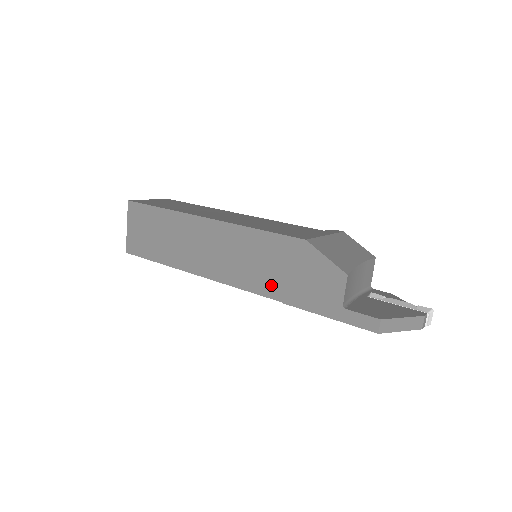
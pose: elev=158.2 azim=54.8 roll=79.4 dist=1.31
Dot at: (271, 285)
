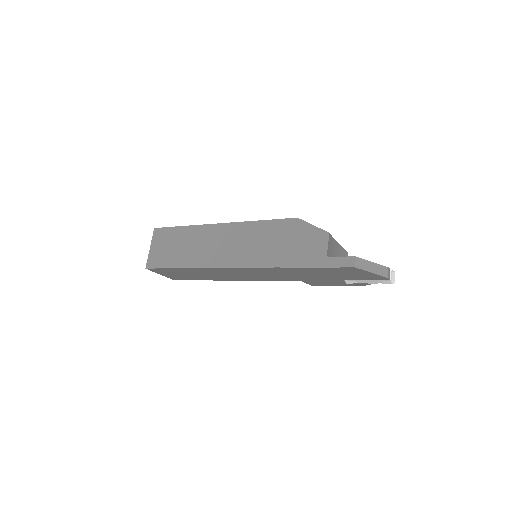
Dot at: (271, 257)
